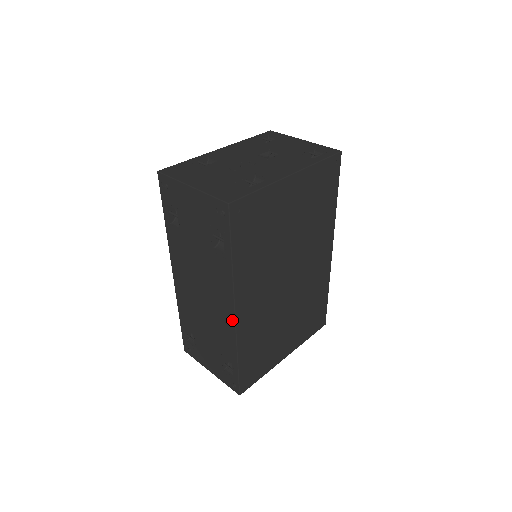
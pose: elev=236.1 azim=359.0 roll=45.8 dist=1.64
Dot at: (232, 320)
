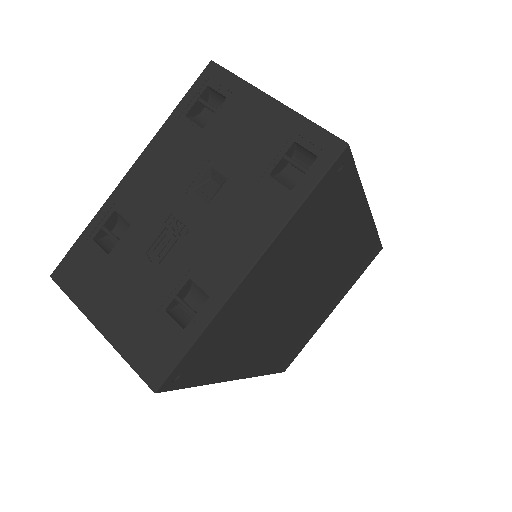
Dot at: occluded
